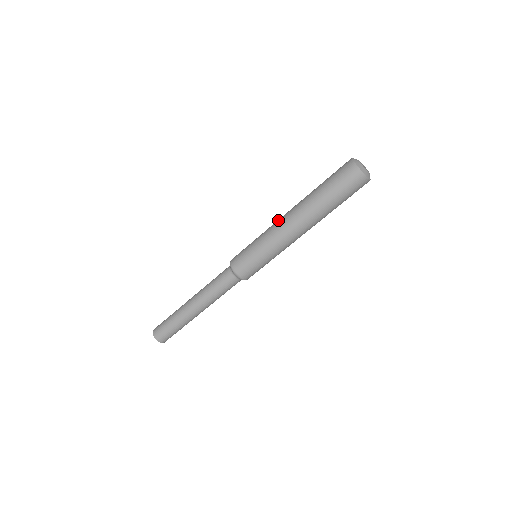
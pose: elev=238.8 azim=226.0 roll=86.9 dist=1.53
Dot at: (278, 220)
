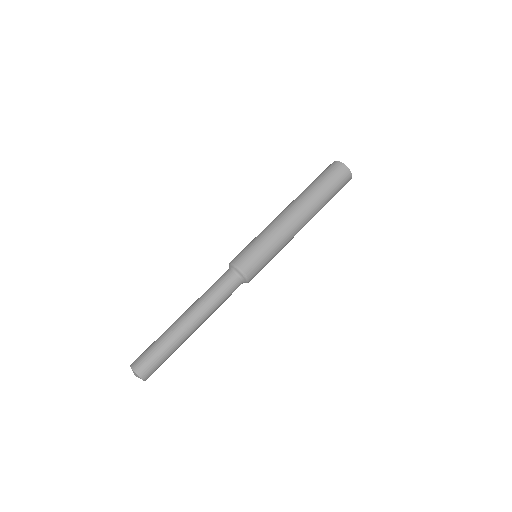
Dot at: occluded
